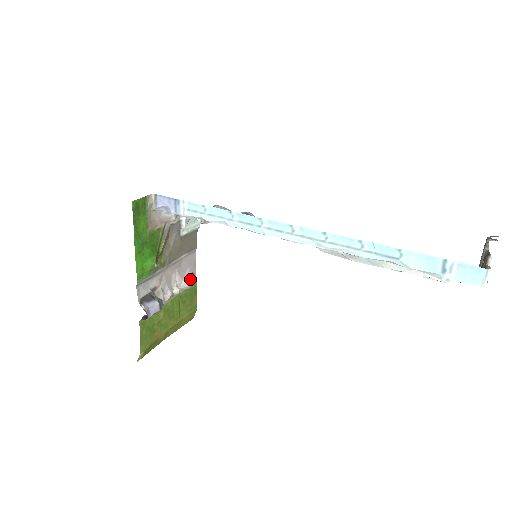
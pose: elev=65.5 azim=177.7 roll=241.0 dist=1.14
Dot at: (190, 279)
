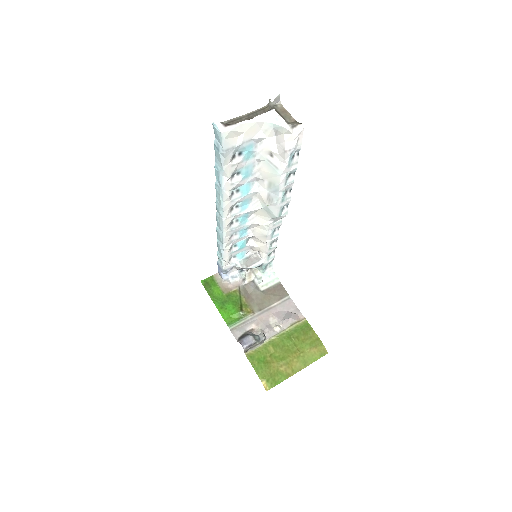
Dot at: (289, 317)
